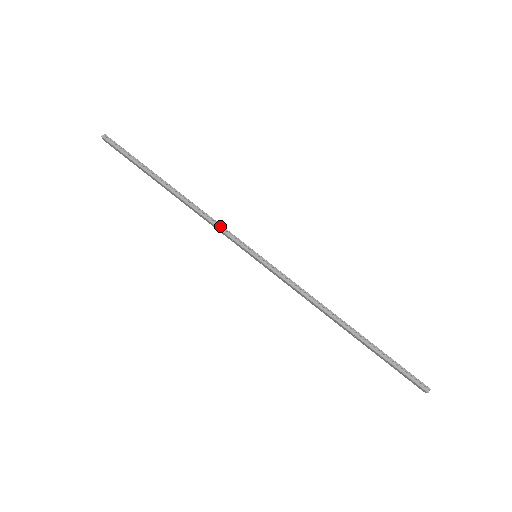
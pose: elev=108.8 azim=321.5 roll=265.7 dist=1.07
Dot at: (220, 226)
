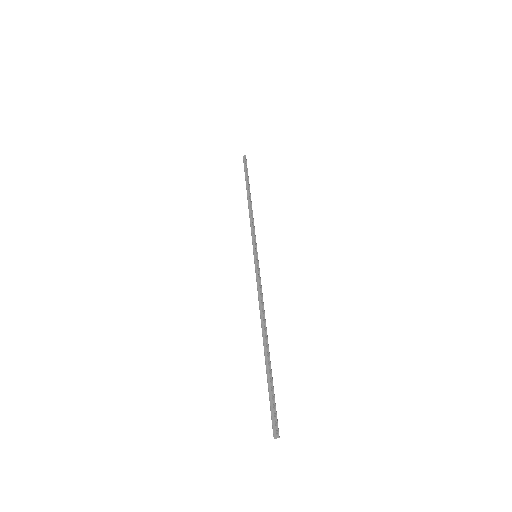
Dot at: (253, 227)
